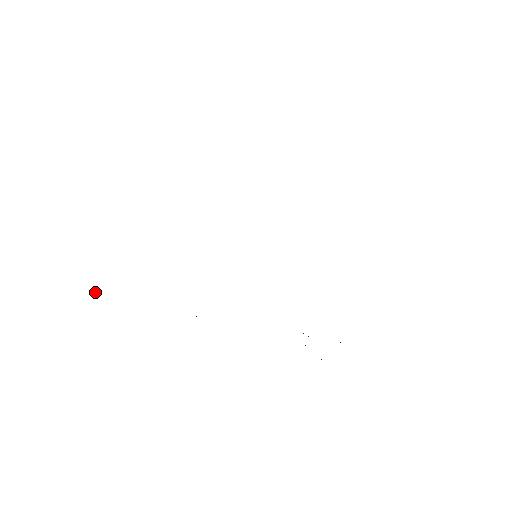
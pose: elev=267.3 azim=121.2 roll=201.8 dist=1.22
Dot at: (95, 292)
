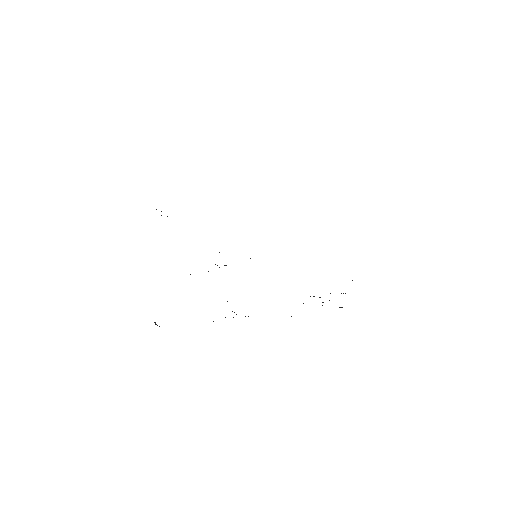
Dot at: (155, 322)
